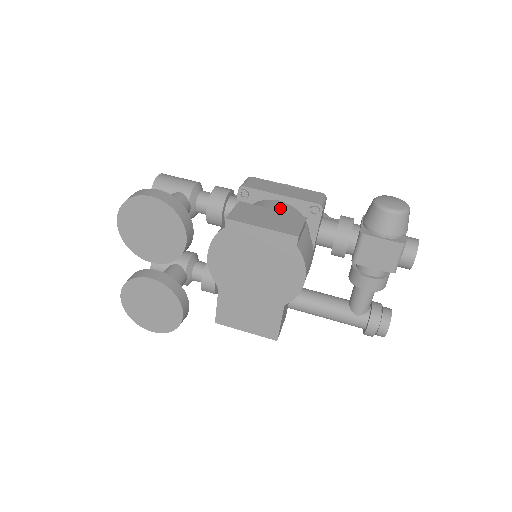
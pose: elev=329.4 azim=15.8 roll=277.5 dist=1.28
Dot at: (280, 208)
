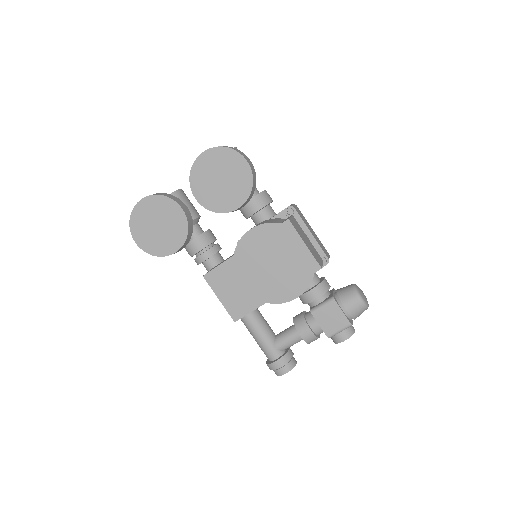
Dot at: occluded
